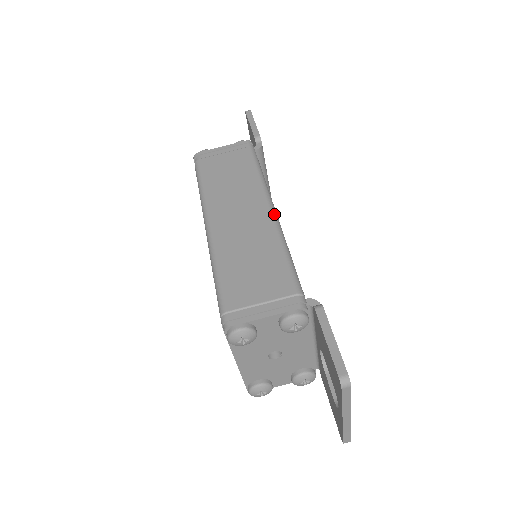
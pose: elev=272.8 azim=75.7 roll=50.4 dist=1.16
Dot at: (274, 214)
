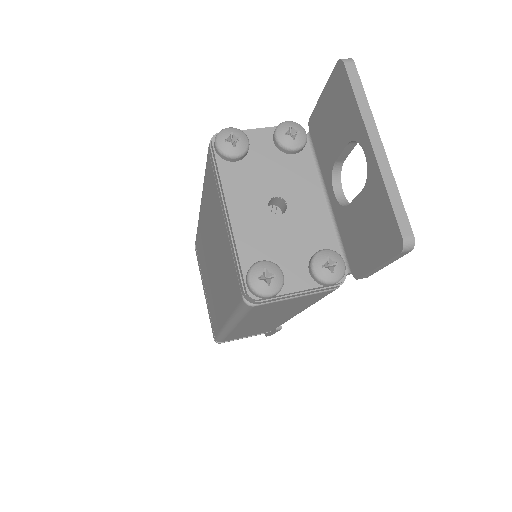
Dot at: occluded
